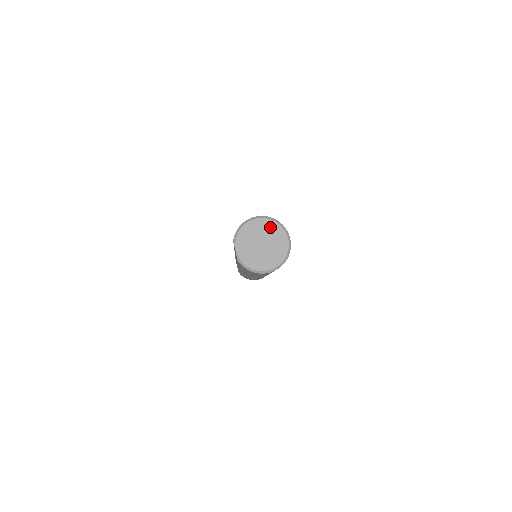
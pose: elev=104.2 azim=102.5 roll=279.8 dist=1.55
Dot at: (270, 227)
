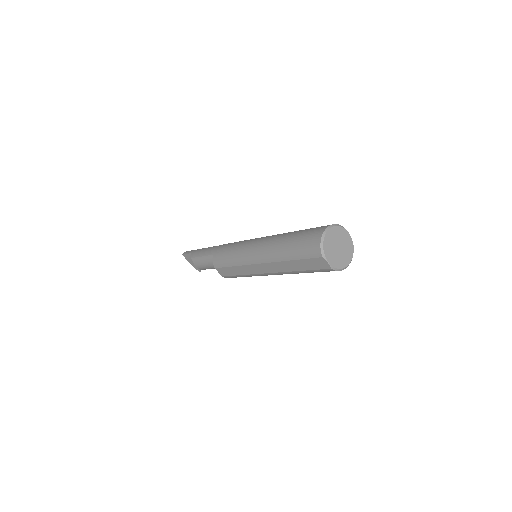
Dot at: (337, 232)
